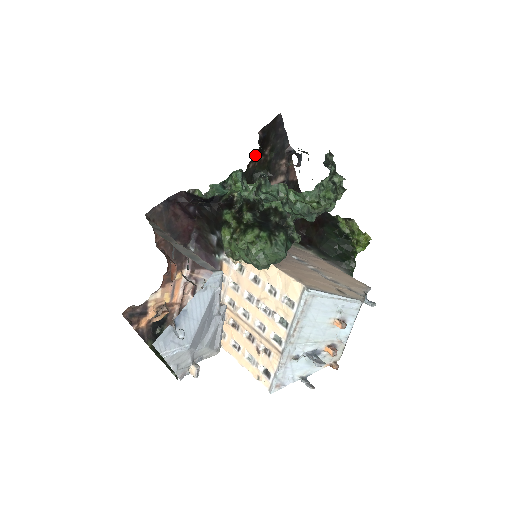
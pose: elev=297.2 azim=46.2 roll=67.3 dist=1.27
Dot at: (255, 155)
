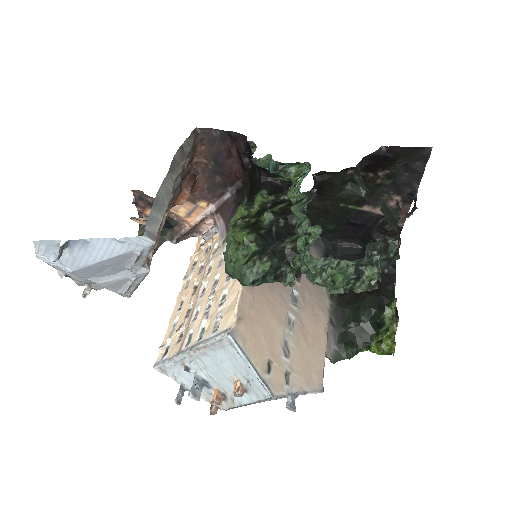
Dot at: occluded
